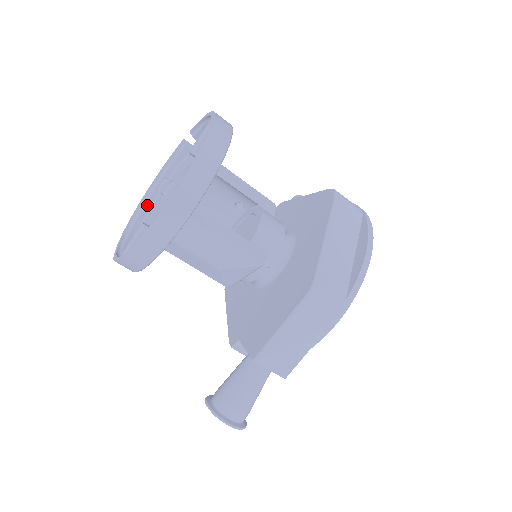
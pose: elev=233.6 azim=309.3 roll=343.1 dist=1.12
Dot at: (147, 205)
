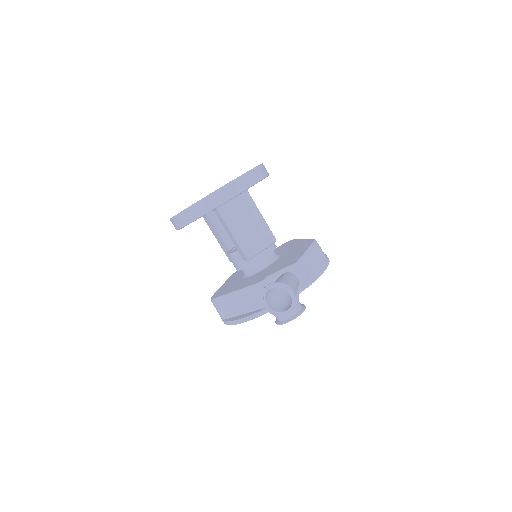
Dot at: occluded
